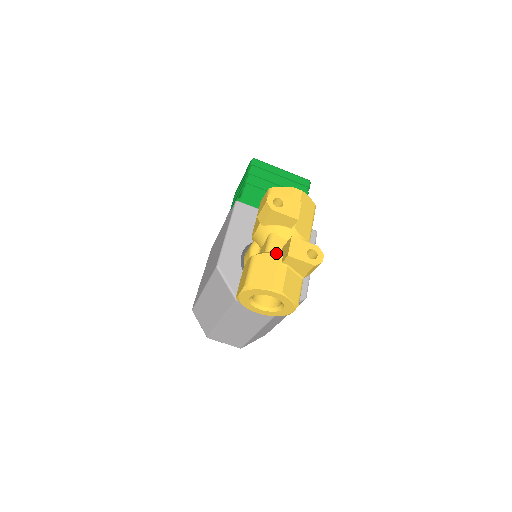
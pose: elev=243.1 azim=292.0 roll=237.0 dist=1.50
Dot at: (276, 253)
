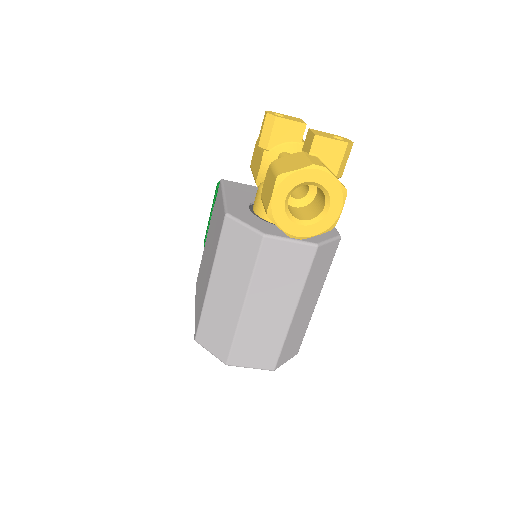
Dot at: occluded
